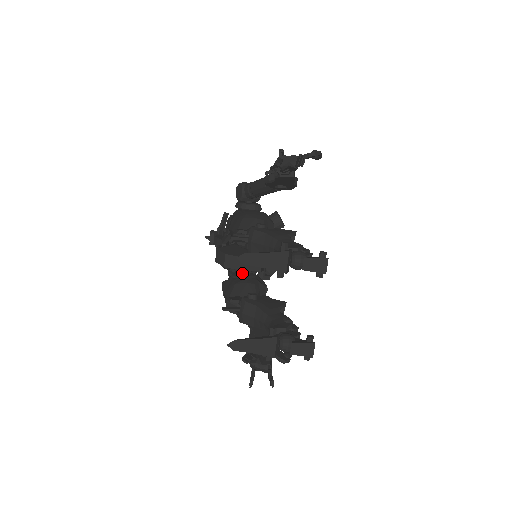
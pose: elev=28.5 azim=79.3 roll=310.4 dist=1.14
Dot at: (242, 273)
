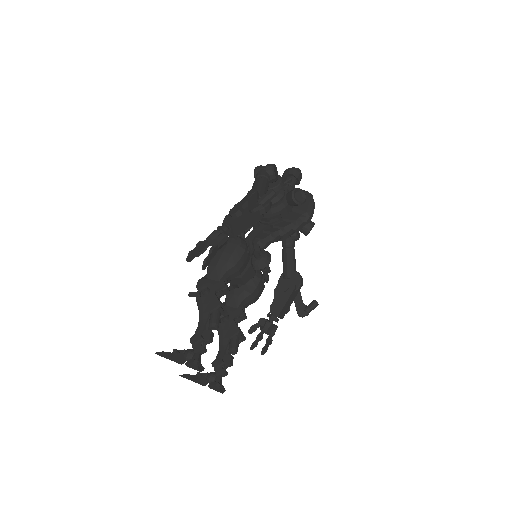
Dot at: occluded
